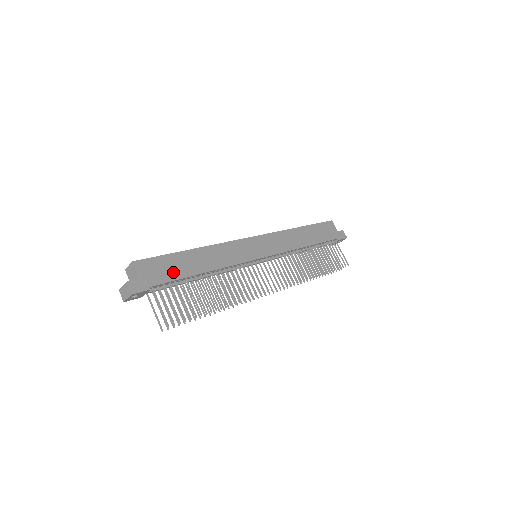
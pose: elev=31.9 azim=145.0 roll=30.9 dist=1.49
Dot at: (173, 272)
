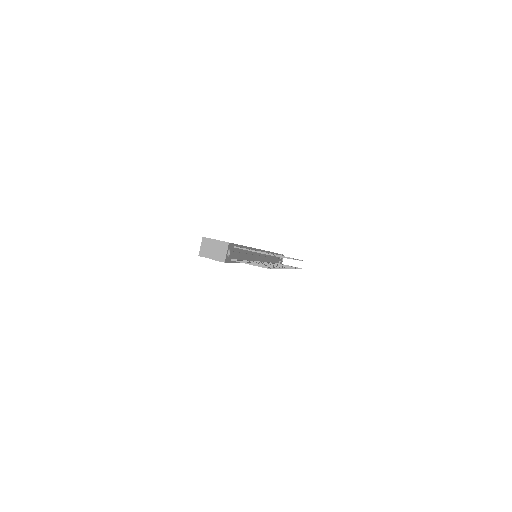
Dot at: occluded
